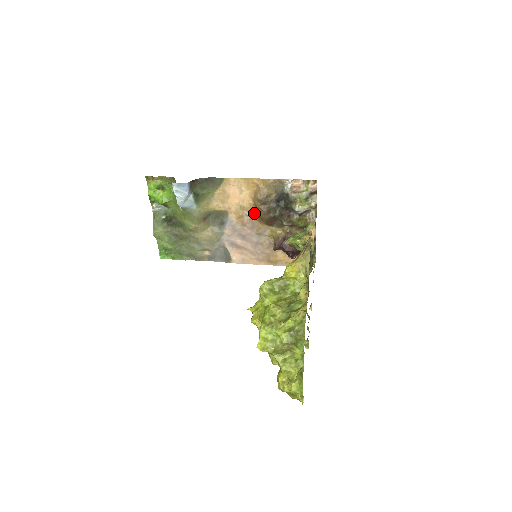
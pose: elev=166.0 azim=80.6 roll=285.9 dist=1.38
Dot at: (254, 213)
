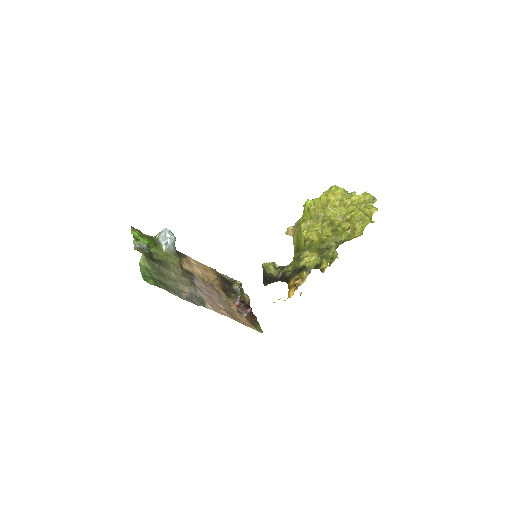
Dot at: (210, 283)
